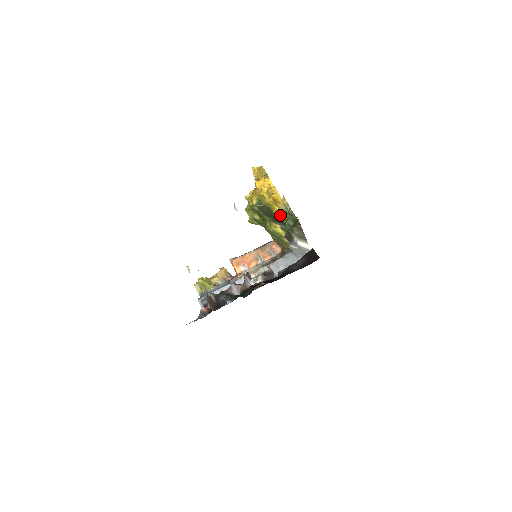
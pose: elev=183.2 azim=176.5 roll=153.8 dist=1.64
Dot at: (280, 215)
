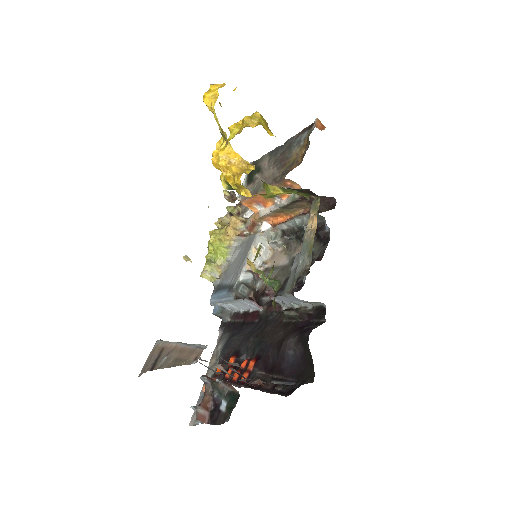
Dot at: occluded
